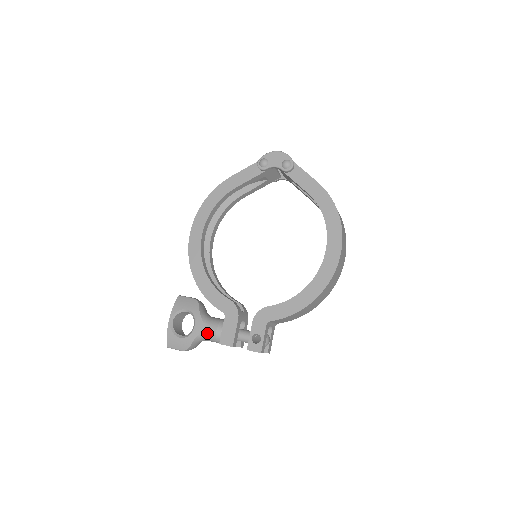
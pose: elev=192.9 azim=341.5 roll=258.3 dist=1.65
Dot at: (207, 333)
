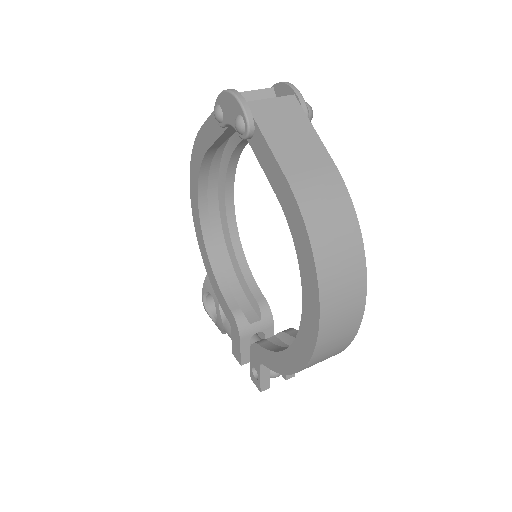
Dot at: occluded
